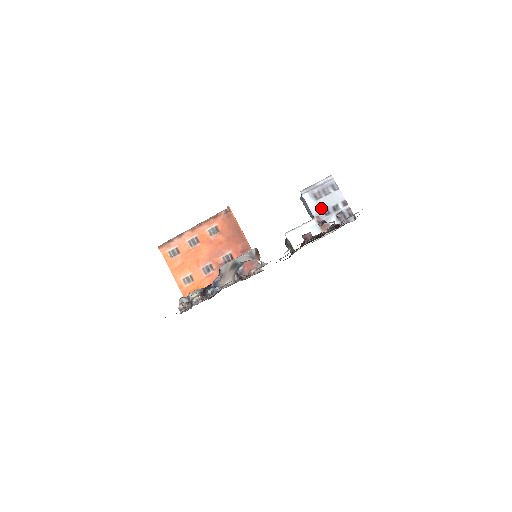
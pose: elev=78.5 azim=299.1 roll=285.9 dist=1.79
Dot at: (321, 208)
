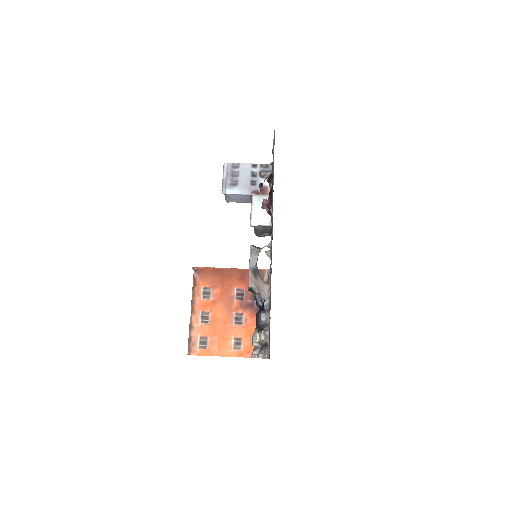
Dot at: (247, 185)
